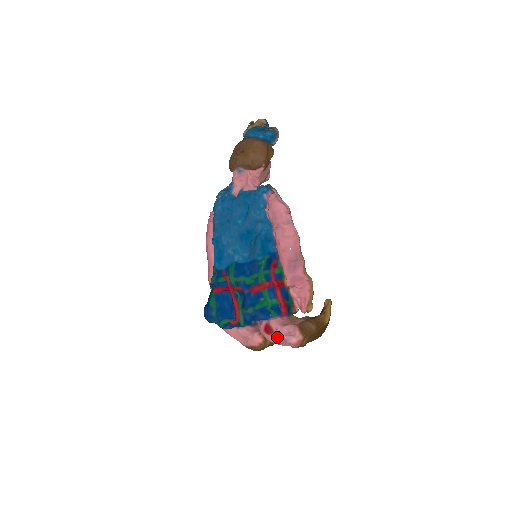
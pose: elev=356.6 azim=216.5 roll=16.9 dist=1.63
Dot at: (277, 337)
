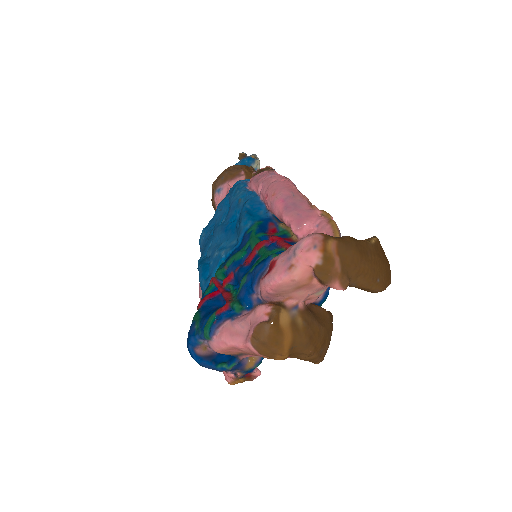
Dot at: (281, 261)
